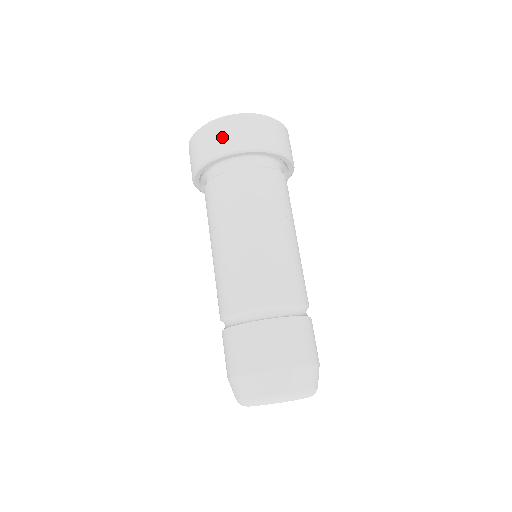
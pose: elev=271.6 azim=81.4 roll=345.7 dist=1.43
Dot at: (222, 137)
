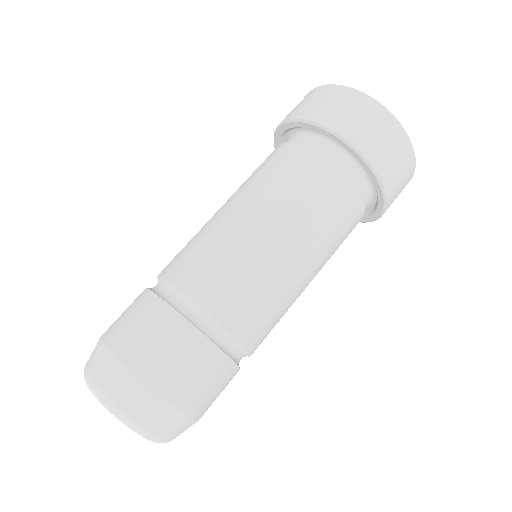
Dot at: (329, 104)
